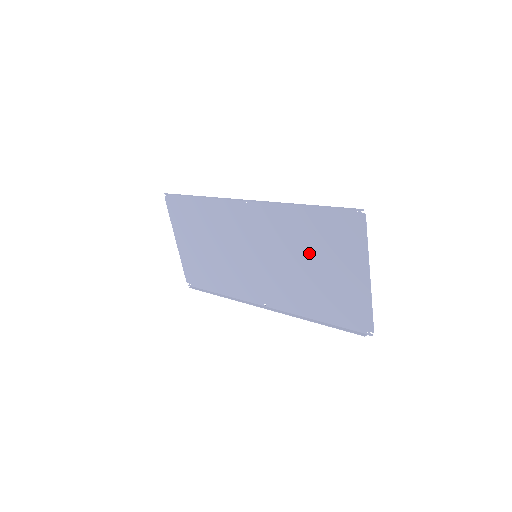
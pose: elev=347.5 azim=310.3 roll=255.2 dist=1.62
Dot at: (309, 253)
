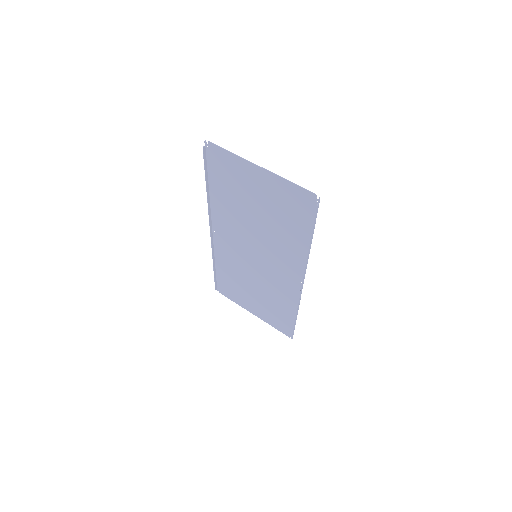
Dot at: (246, 208)
